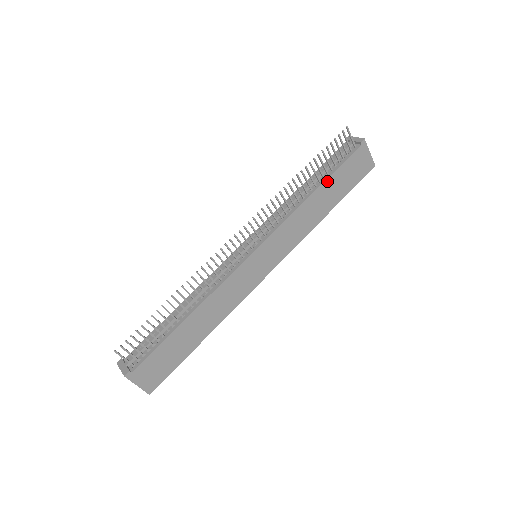
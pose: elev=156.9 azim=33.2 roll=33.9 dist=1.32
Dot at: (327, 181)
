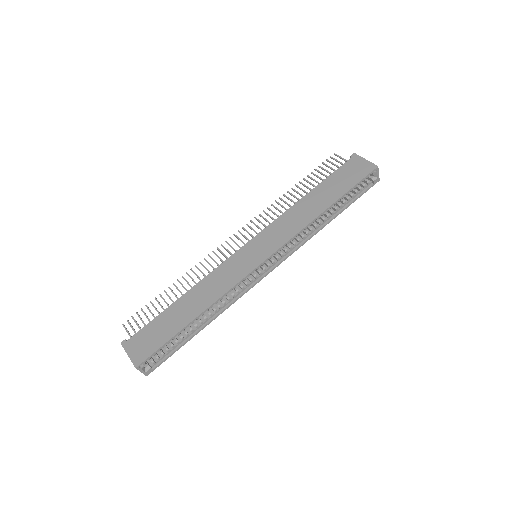
Dot at: (318, 187)
